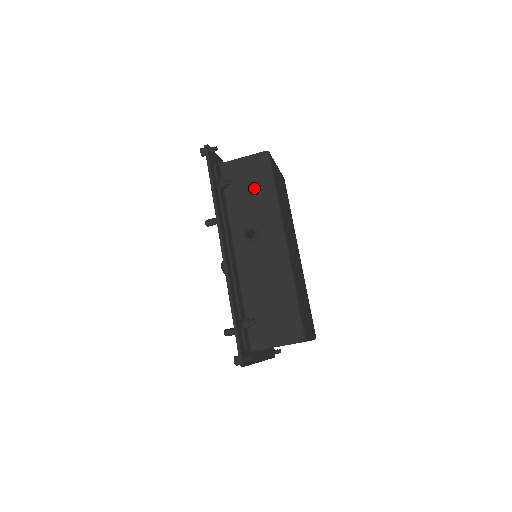
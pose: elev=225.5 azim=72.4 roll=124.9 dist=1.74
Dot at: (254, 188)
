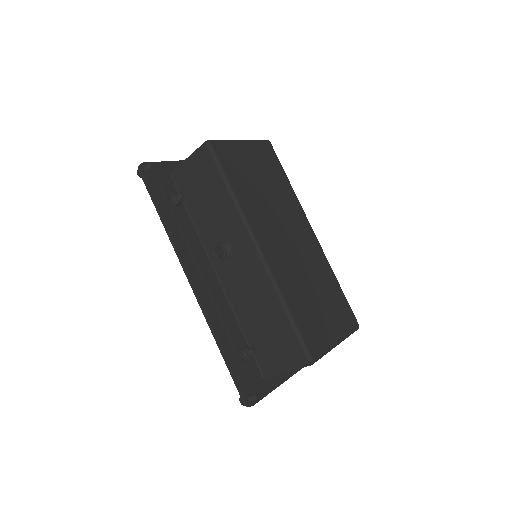
Dot at: (209, 193)
